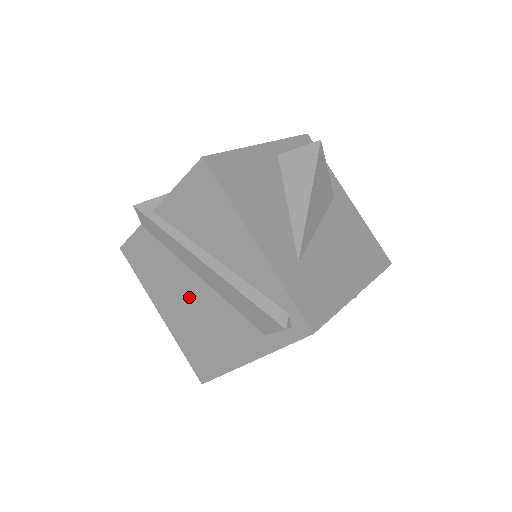
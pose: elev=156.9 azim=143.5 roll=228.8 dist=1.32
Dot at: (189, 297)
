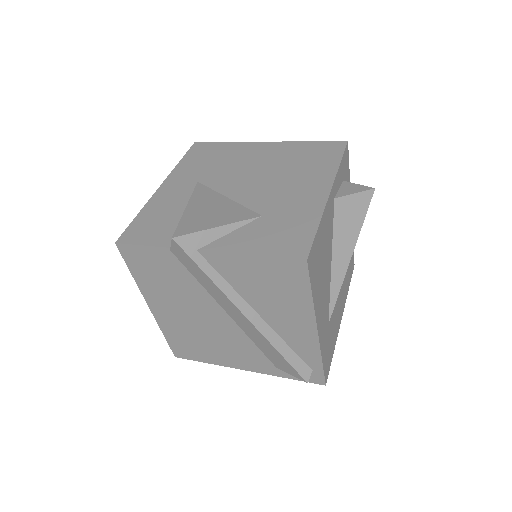
Dot at: (202, 317)
